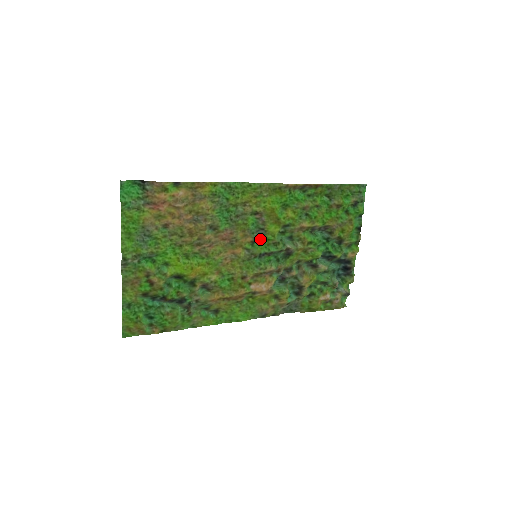
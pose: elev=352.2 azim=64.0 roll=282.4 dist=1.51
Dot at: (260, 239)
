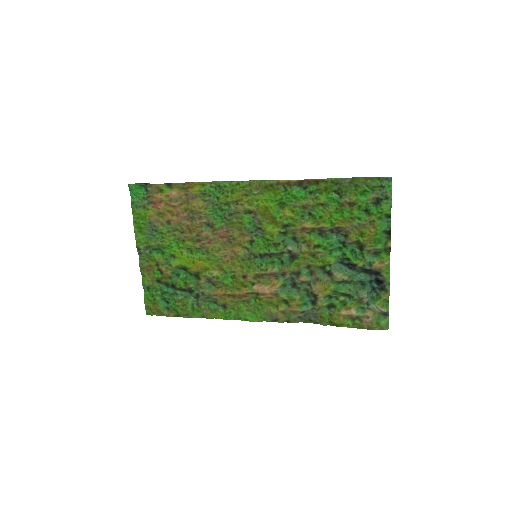
Dot at: (259, 239)
